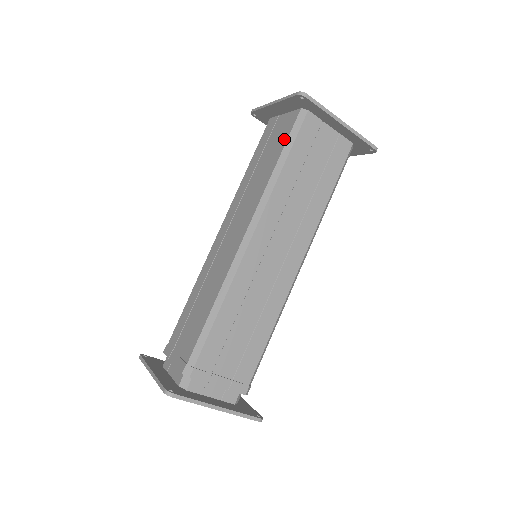
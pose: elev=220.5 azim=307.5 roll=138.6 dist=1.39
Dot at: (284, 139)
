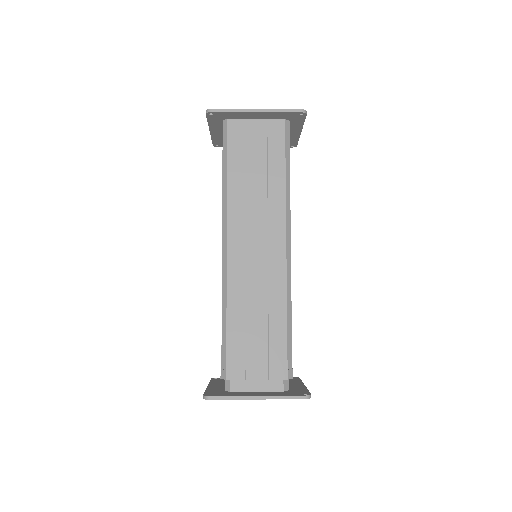
Dot at: (222, 152)
